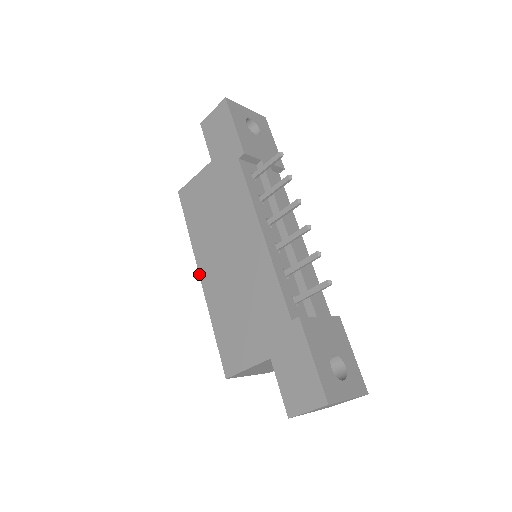
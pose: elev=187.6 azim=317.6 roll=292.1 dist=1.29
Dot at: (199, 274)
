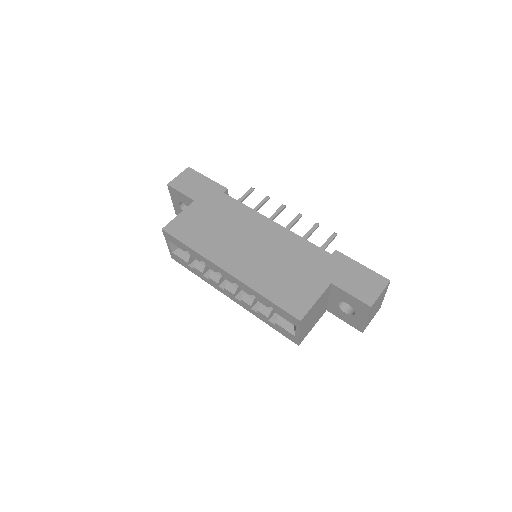
Dot at: (223, 269)
